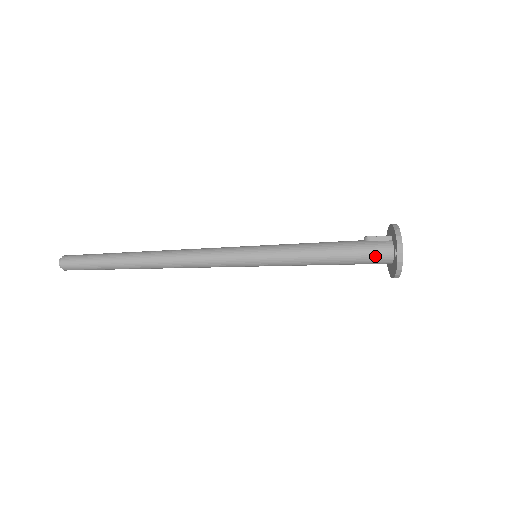
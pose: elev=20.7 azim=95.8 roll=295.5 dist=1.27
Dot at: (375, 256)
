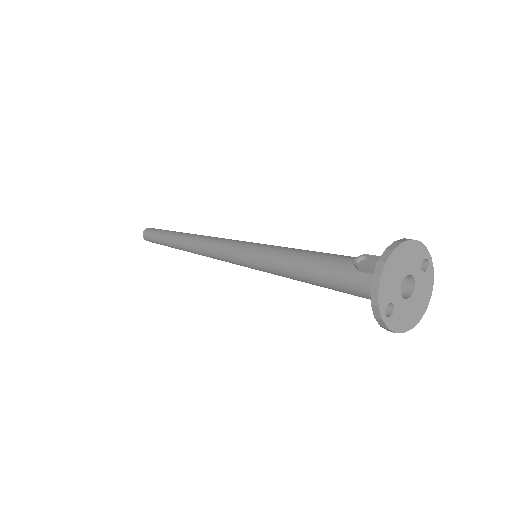
Dot at: (365, 296)
